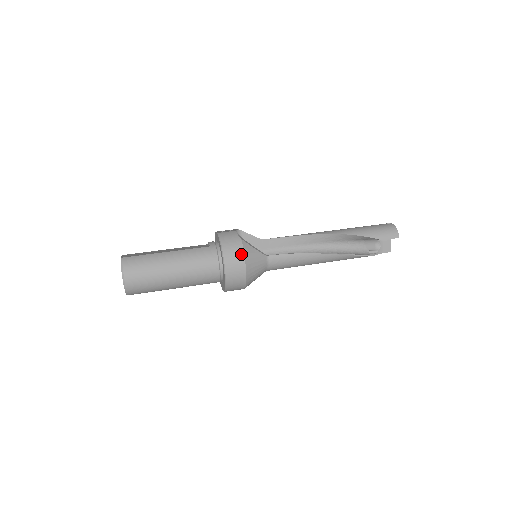
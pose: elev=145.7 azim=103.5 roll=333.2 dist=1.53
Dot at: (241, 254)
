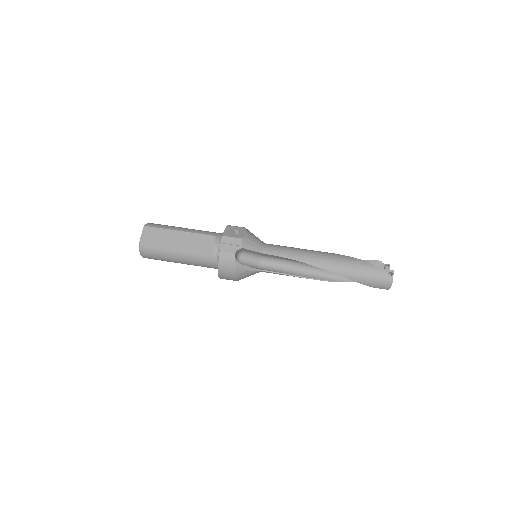
Dot at: (233, 277)
